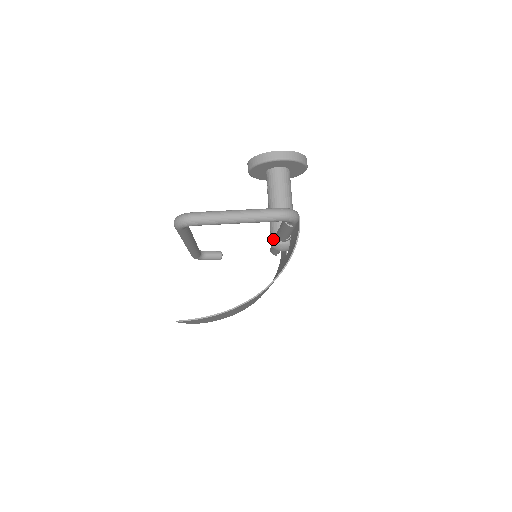
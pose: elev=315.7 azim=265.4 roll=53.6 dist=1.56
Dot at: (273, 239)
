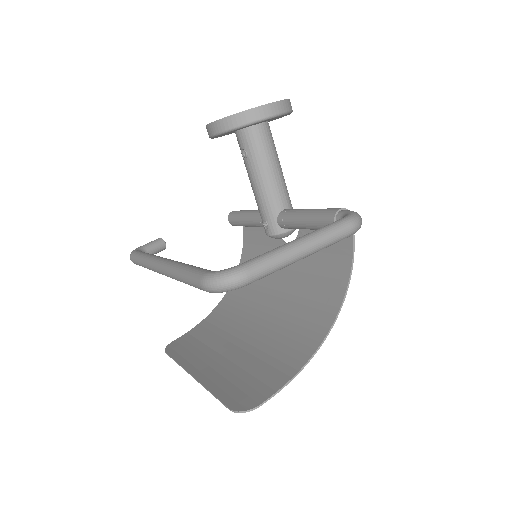
Dot at: (273, 228)
